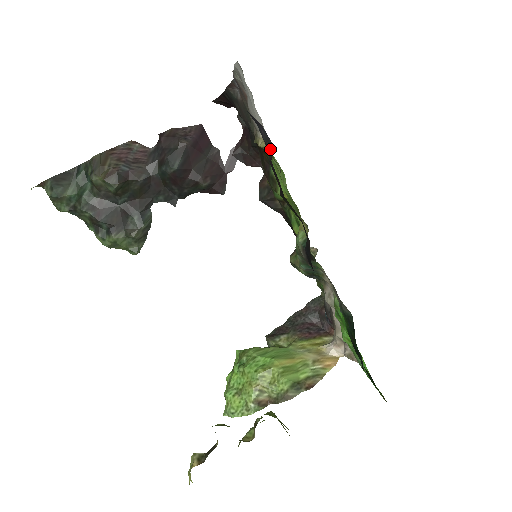
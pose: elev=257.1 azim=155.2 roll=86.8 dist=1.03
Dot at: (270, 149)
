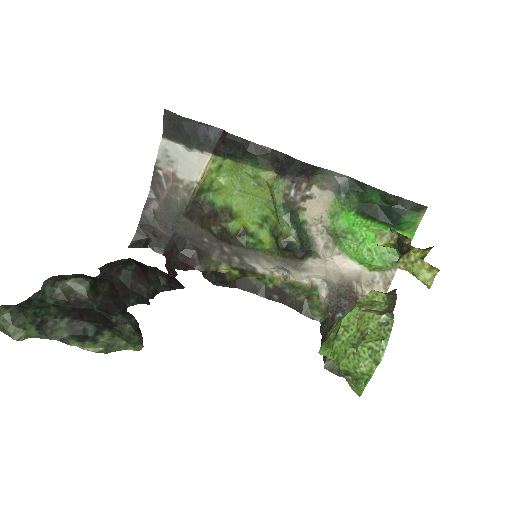
Dot at: (221, 136)
